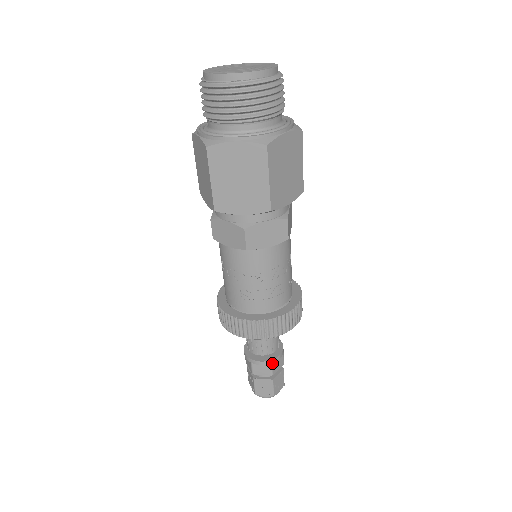
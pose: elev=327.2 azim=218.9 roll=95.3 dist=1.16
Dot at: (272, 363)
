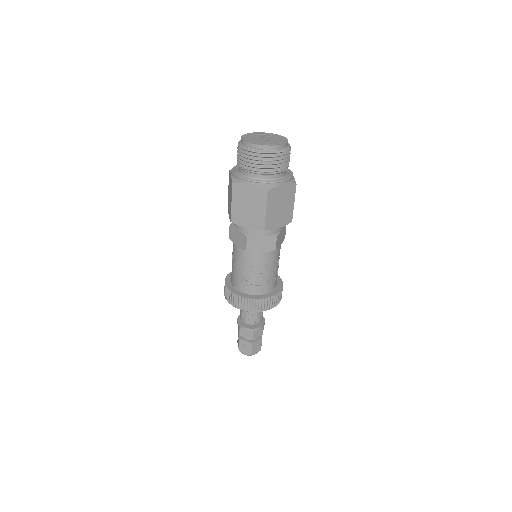
Dot at: (253, 331)
